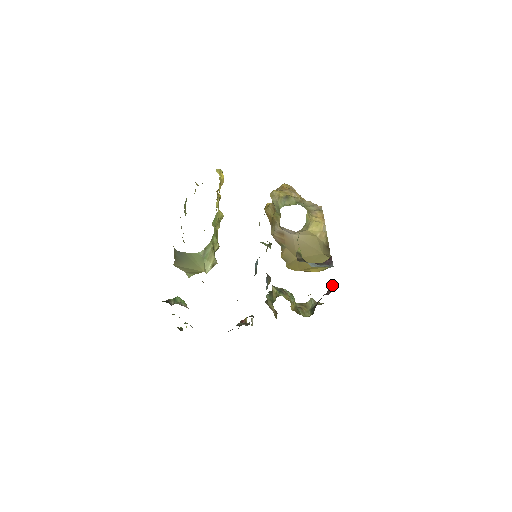
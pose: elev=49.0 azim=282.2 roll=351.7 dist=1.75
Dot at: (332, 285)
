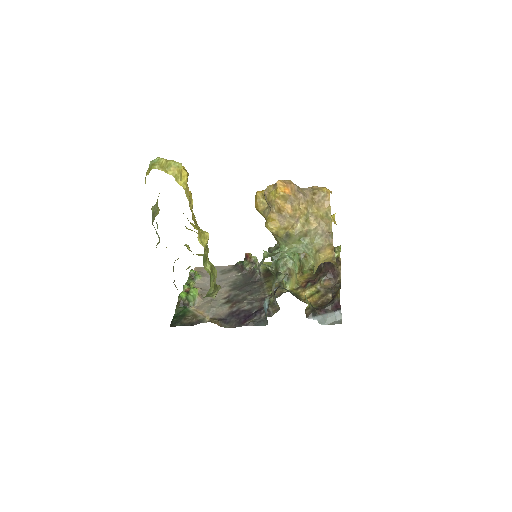
Dot at: occluded
